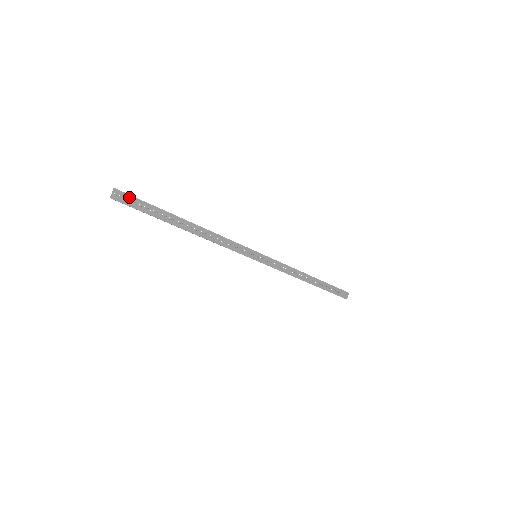
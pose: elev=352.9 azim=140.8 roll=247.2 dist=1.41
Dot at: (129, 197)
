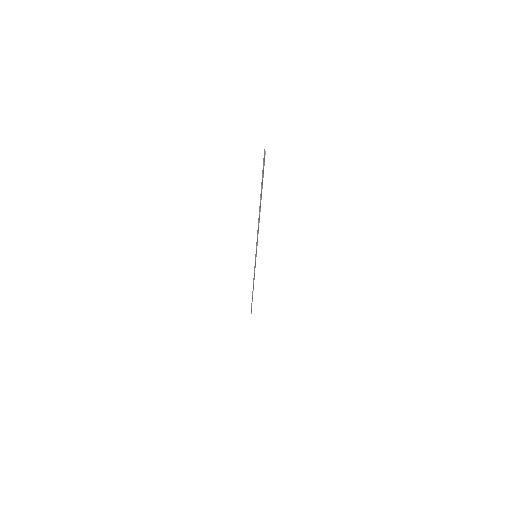
Dot at: occluded
